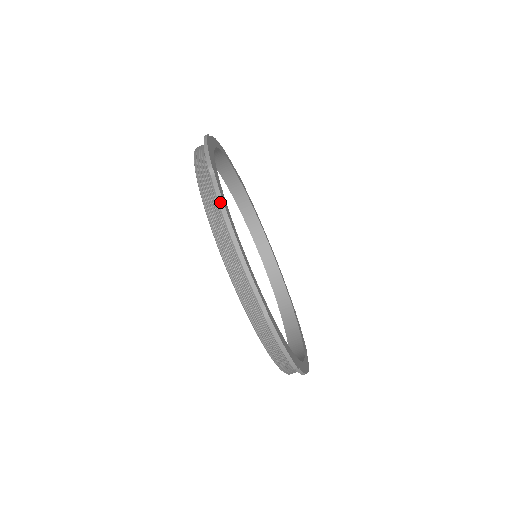
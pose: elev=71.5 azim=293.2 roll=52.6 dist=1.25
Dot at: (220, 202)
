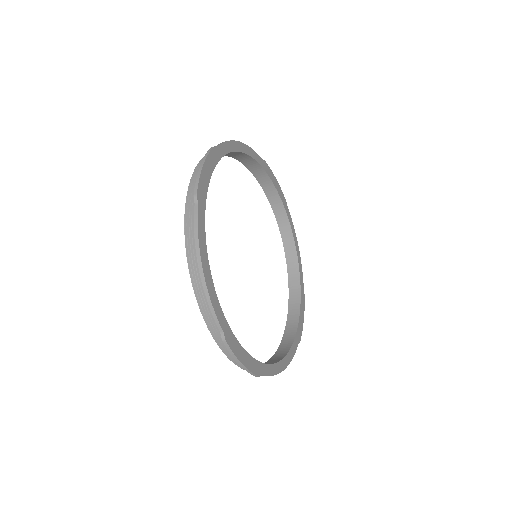
Dot at: occluded
